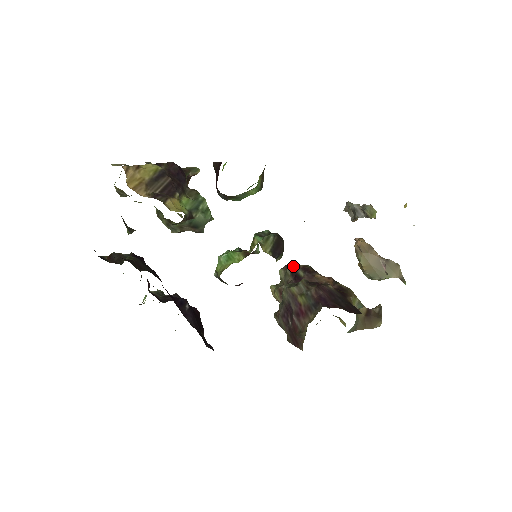
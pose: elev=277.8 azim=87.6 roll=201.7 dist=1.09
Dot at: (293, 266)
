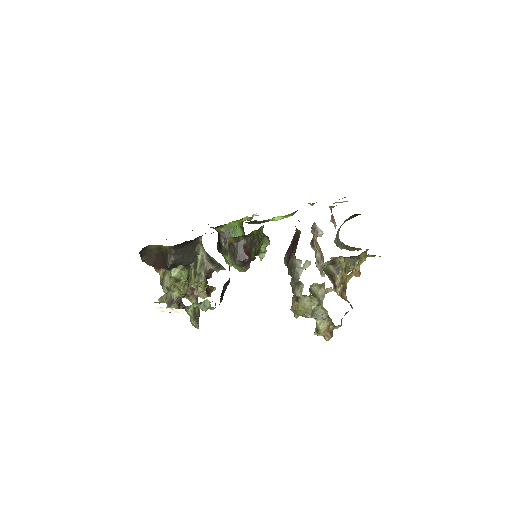
Dot at: occluded
